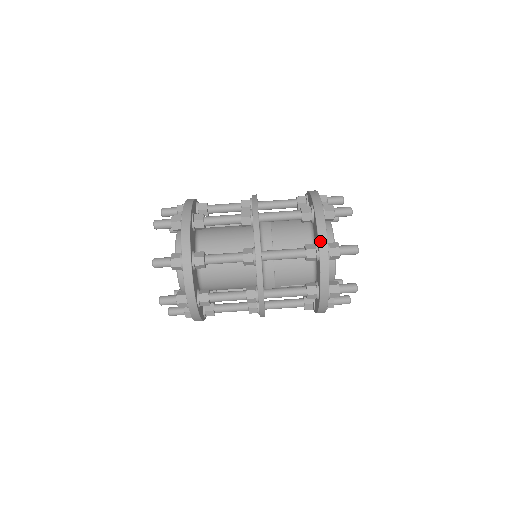
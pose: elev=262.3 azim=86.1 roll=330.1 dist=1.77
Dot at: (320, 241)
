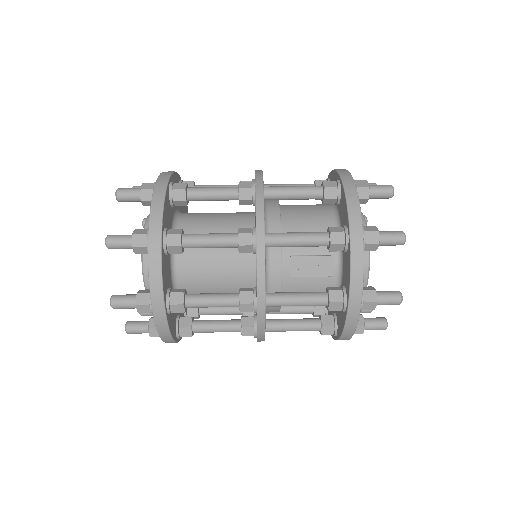
Dot at: (340, 172)
